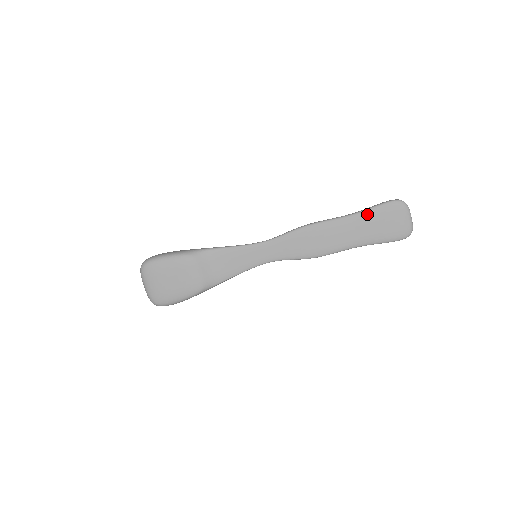
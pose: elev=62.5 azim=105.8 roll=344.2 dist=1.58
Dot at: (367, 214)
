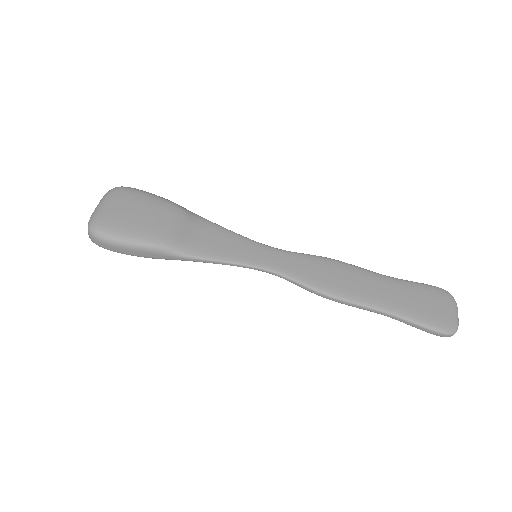
Dot at: (408, 284)
